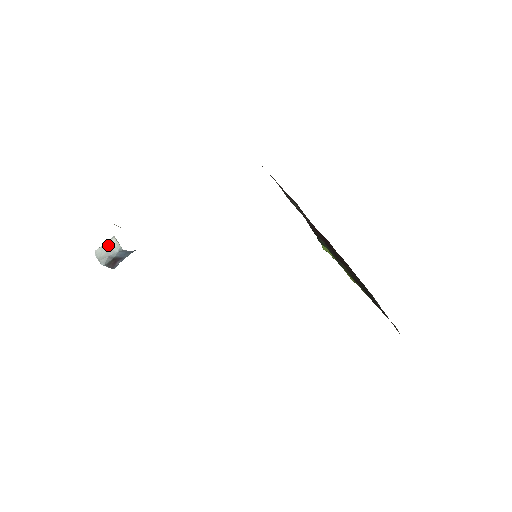
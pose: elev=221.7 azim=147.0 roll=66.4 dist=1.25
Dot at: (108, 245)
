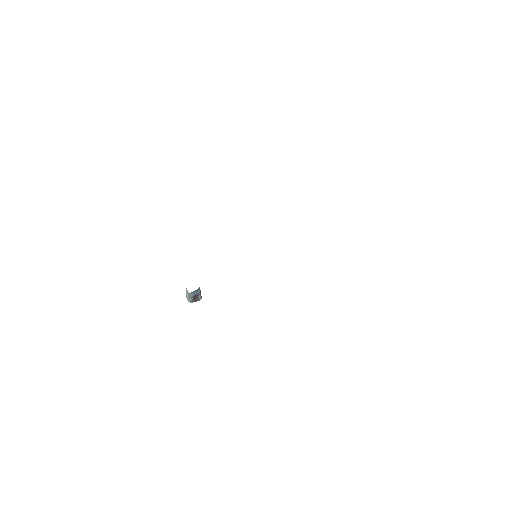
Dot at: (187, 292)
